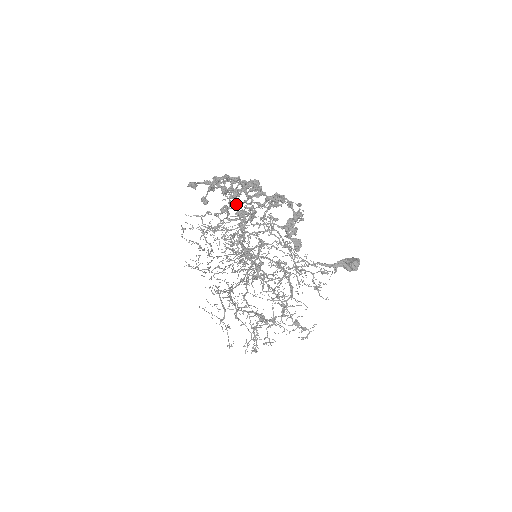
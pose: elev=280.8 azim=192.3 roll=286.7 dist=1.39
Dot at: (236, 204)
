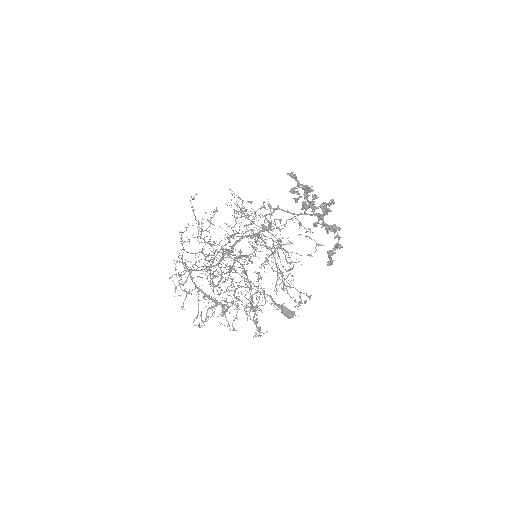
Dot at: occluded
